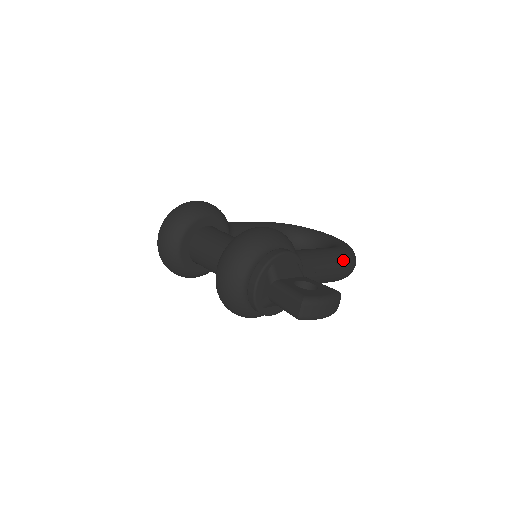
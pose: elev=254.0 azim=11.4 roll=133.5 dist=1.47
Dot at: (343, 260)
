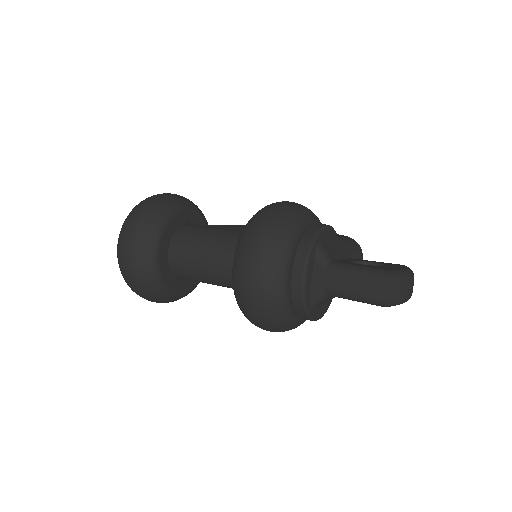
Dot at: (356, 248)
